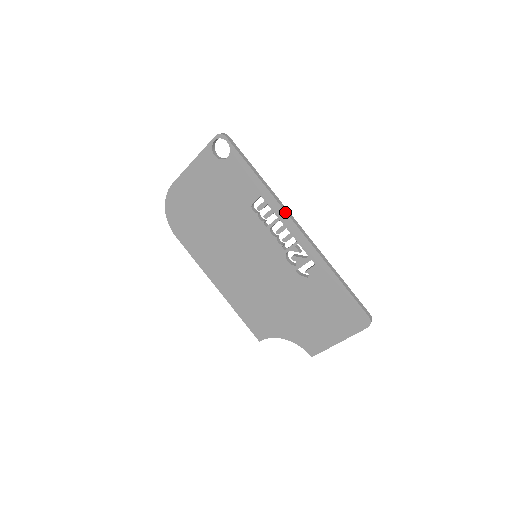
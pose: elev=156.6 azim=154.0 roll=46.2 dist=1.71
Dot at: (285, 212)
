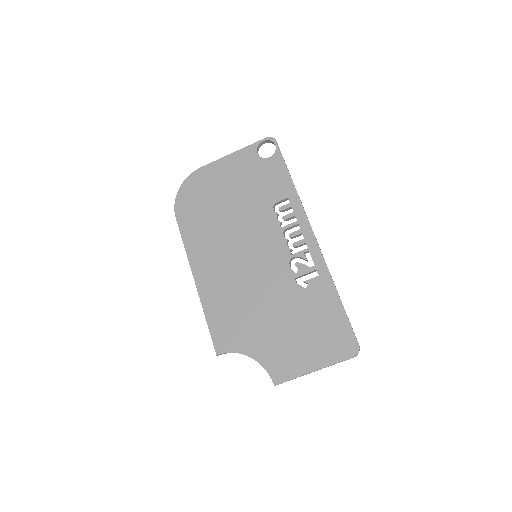
Dot at: (307, 217)
